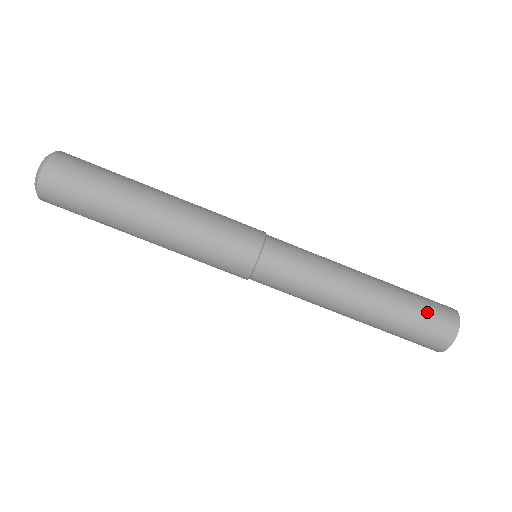
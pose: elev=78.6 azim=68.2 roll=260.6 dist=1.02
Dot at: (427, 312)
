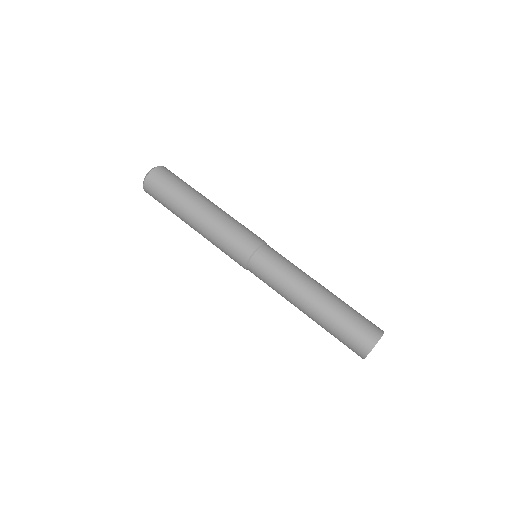
Dot at: occluded
